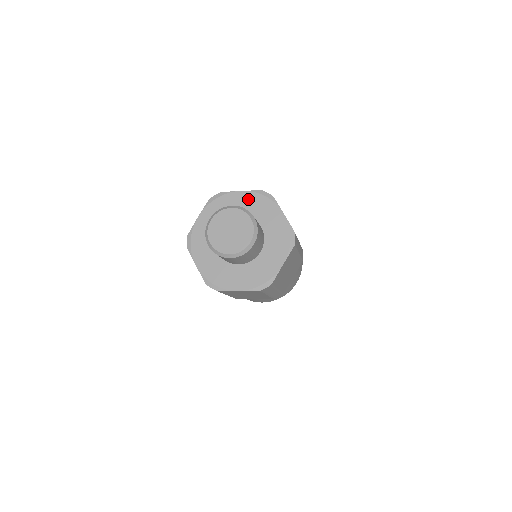
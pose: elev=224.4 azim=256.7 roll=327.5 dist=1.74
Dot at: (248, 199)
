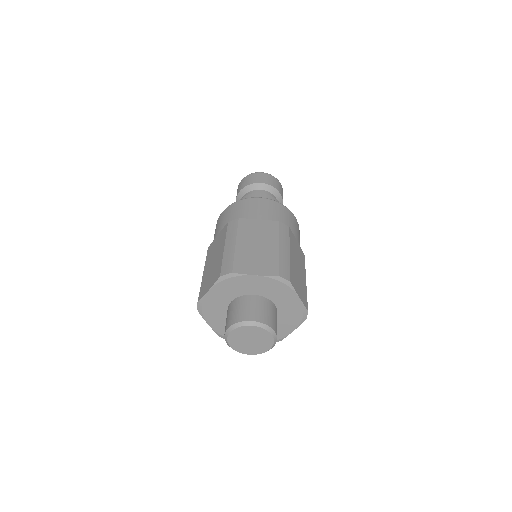
Dot at: (263, 283)
